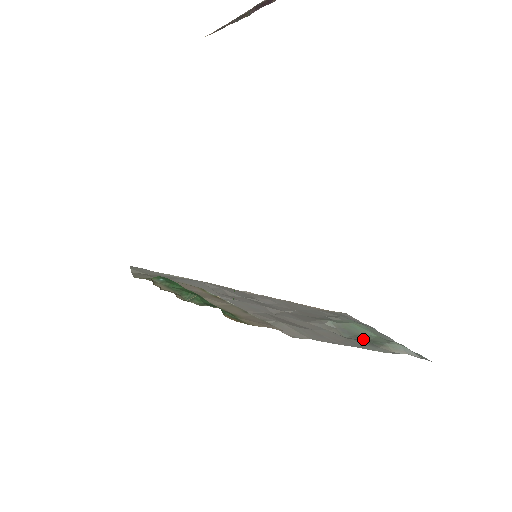
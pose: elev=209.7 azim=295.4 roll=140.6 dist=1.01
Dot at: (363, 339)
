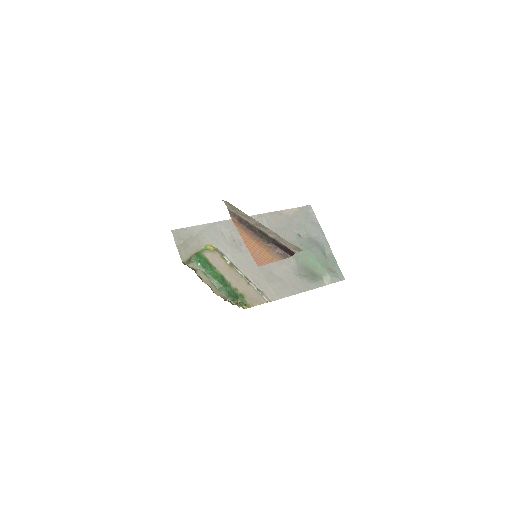
Dot at: (311, 274)
